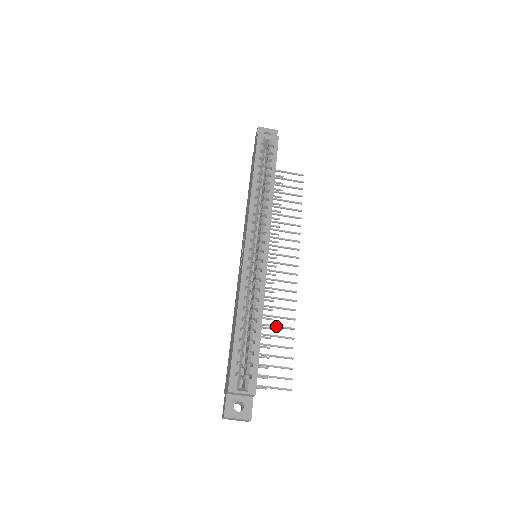
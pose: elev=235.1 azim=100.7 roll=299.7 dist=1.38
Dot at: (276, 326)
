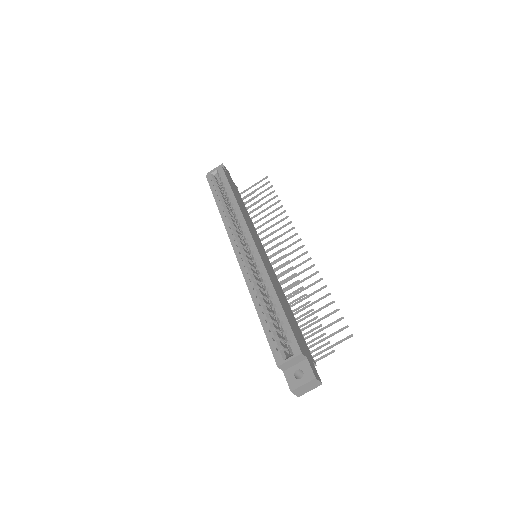
Dot at: (309, 295)
